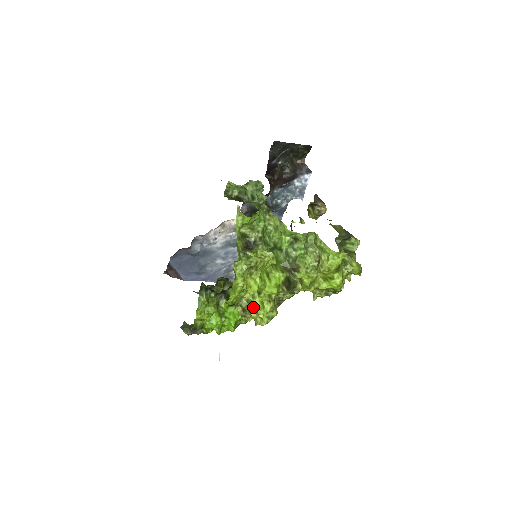
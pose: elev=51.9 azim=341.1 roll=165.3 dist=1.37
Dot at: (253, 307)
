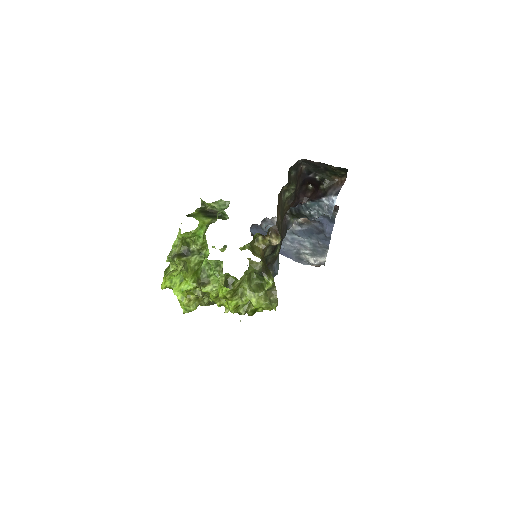
Dot at: occluded
